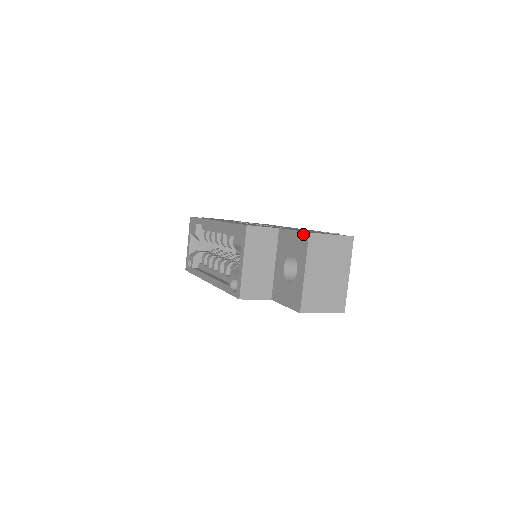
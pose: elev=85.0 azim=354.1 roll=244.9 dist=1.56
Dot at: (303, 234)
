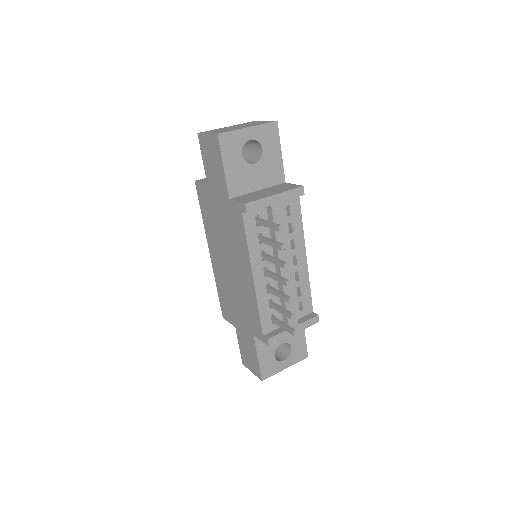
Dot at: occluded
